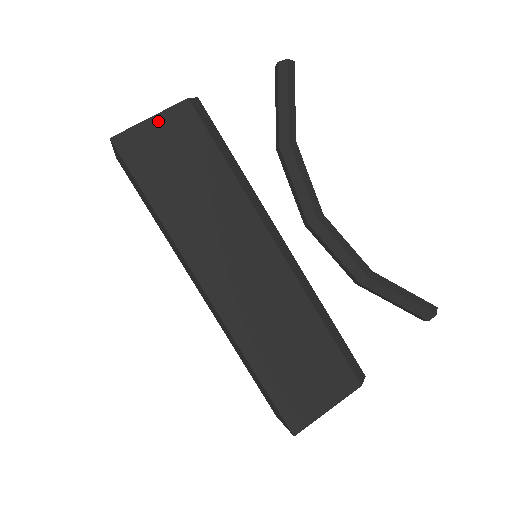
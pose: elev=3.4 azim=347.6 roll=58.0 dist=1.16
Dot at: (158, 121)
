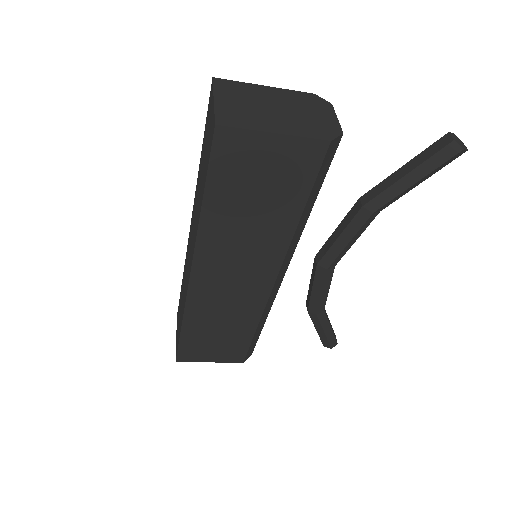
Dot at: (280, 142)
